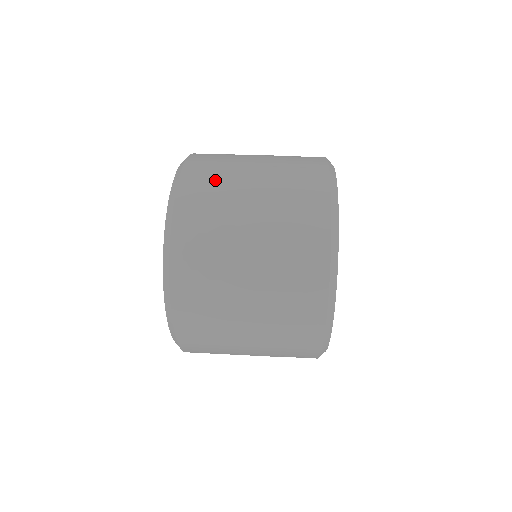
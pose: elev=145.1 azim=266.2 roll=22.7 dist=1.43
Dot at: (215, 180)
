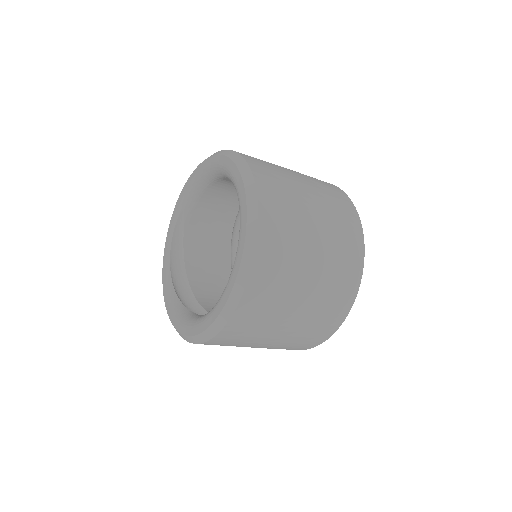
Dot at: (284, 191)
